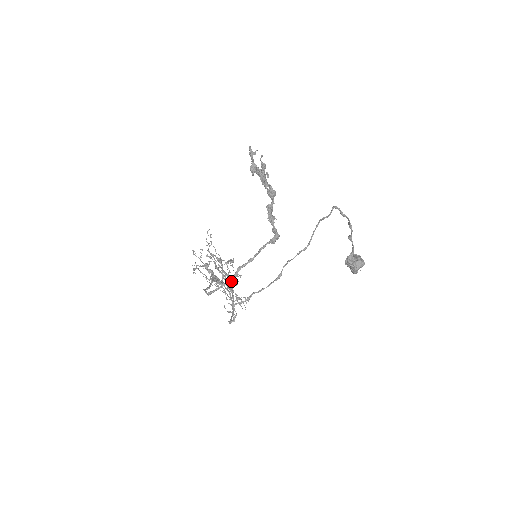
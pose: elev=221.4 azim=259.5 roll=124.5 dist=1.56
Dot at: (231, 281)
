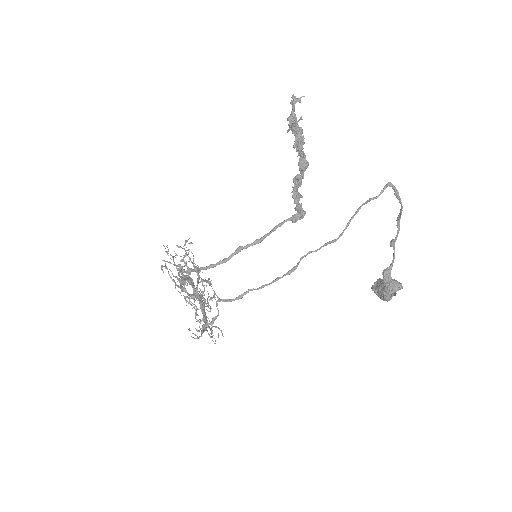
Dot at: (204, 303)
